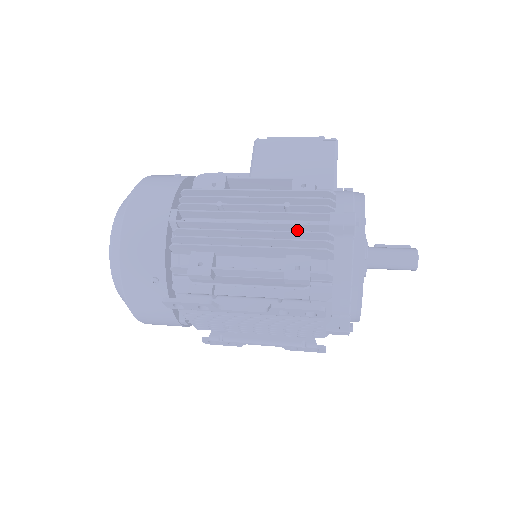
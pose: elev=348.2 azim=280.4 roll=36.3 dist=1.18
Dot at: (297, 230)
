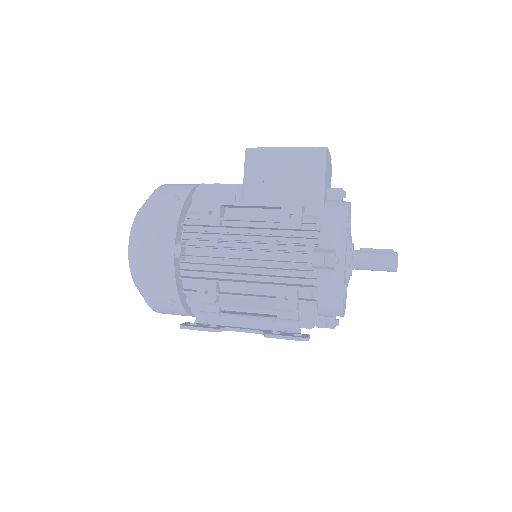
Dot at: (285, 263)
